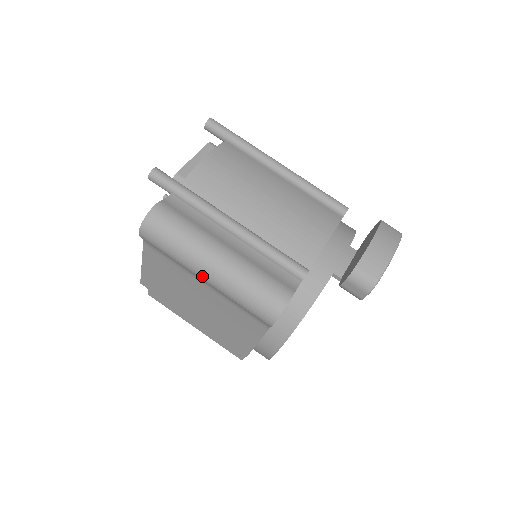
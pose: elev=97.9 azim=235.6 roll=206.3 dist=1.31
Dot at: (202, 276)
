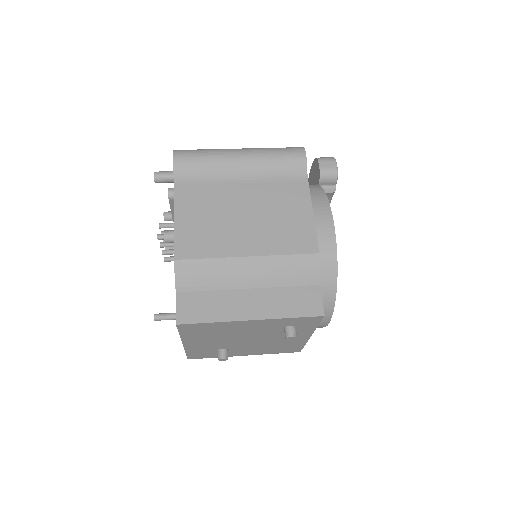
Dot at: (238, 155)
